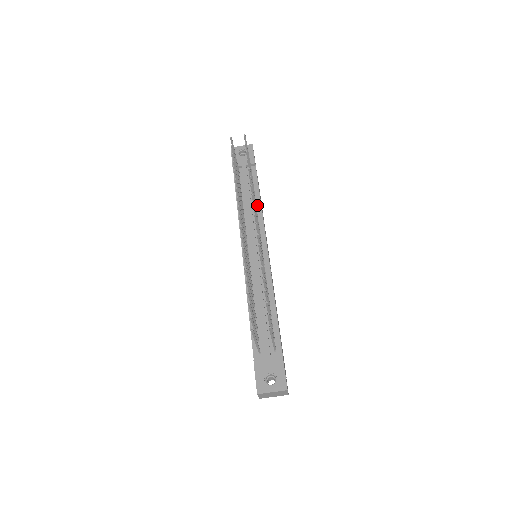
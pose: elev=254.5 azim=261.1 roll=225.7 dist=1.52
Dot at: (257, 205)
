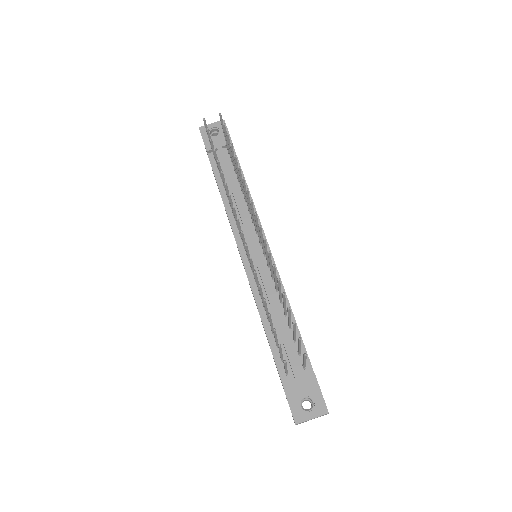
Dot at: occluded
